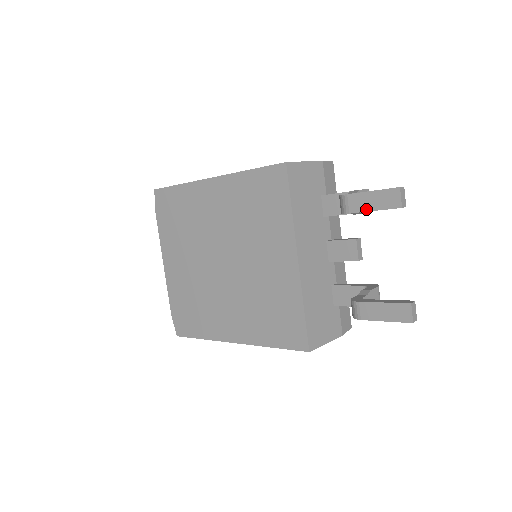
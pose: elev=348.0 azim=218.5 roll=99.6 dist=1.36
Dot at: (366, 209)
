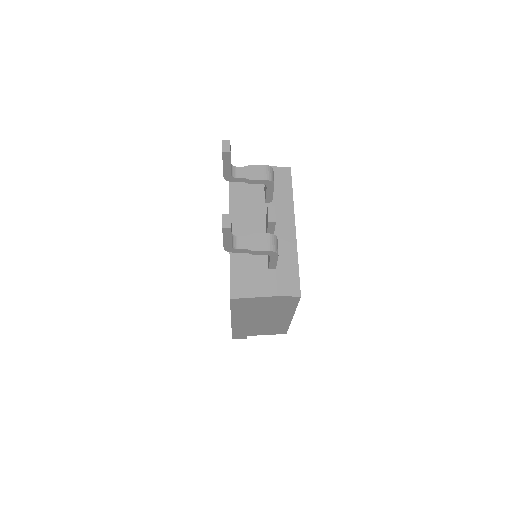
Dot at: (223, 167)
